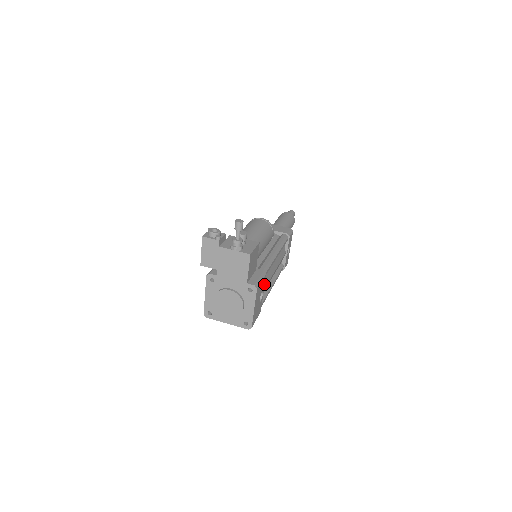
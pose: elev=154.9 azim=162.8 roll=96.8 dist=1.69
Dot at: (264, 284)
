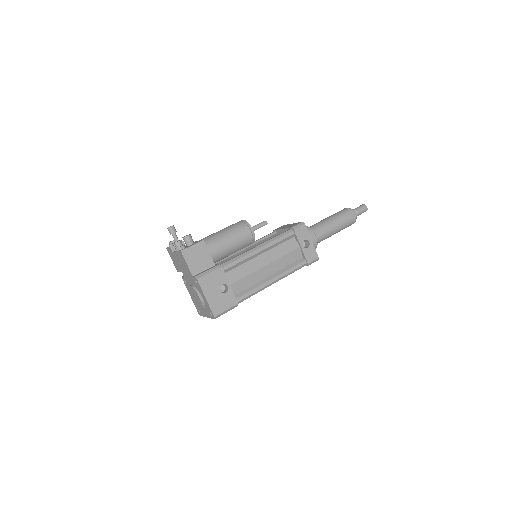
Dot at: (225, 276)
